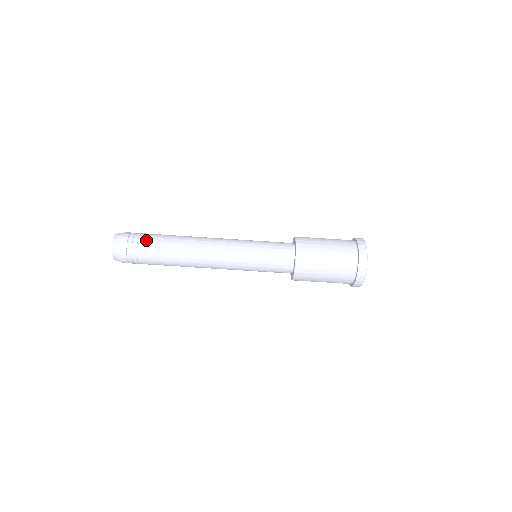
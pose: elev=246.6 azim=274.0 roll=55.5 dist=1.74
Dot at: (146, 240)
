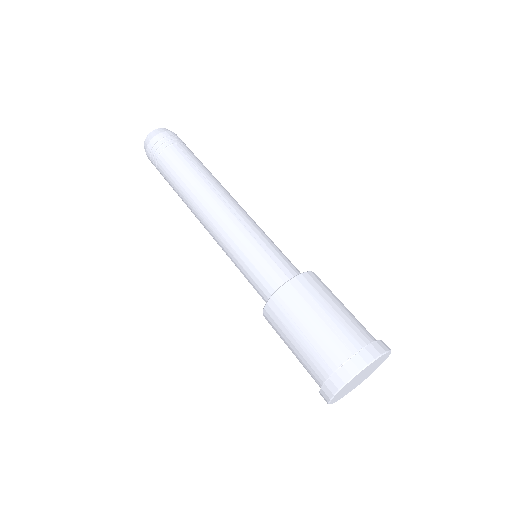
Dot at: (189, 149)
